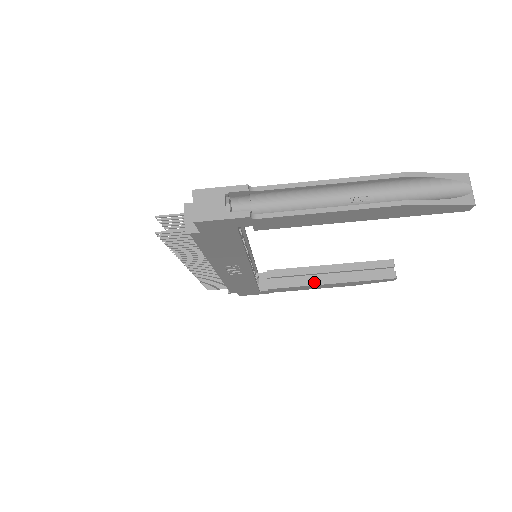
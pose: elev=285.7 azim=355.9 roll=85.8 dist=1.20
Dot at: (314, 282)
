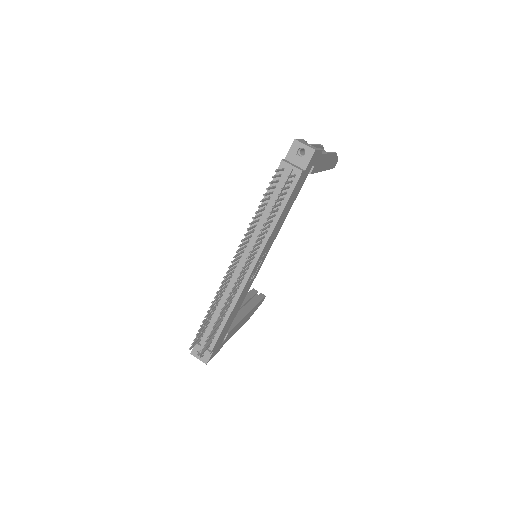
Dot at: (242, 316)
